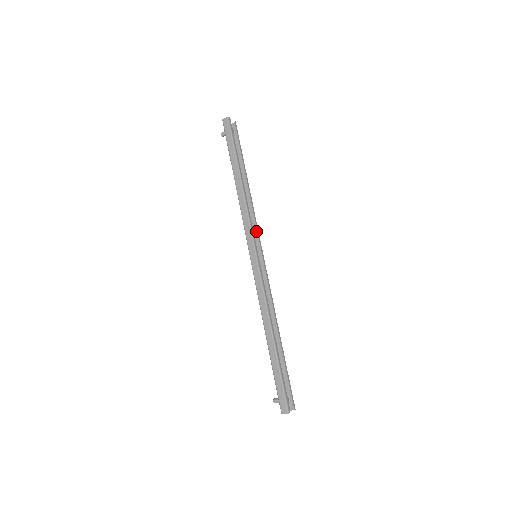
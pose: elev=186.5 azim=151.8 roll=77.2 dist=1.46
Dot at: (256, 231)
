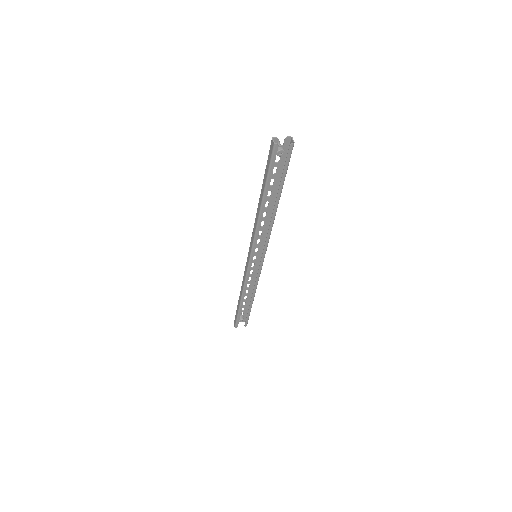
Dot at: (267, 241)
